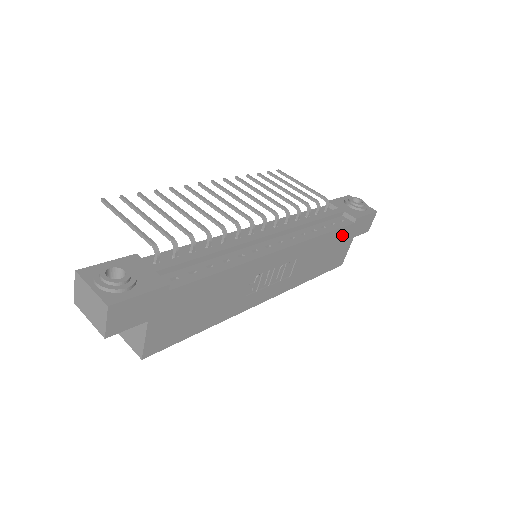
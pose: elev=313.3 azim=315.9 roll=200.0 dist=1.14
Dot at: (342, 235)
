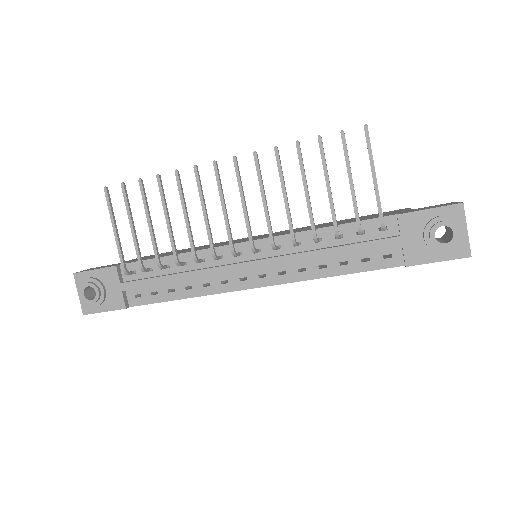
Dot at: occluded
